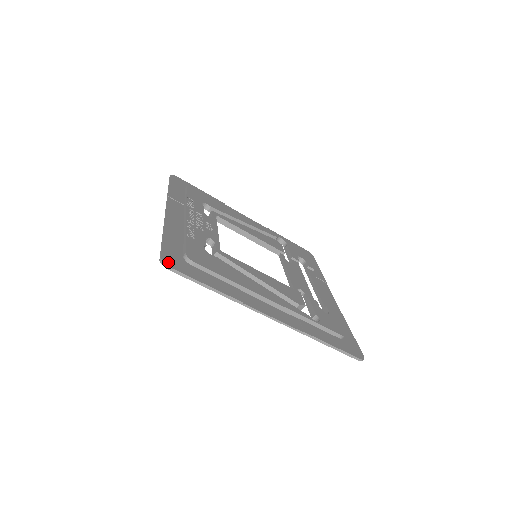
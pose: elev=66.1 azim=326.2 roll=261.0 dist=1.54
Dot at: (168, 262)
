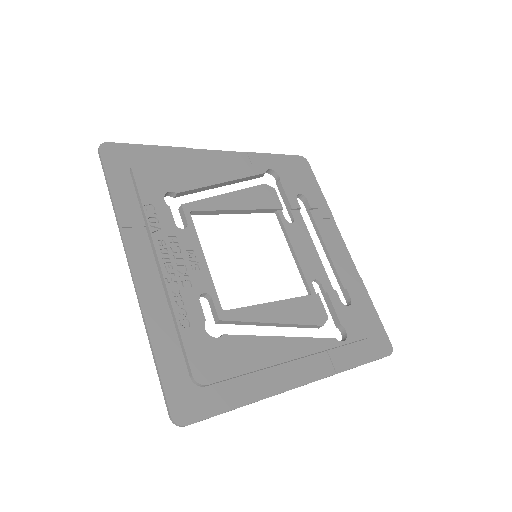
Dot at: (181, 416)
